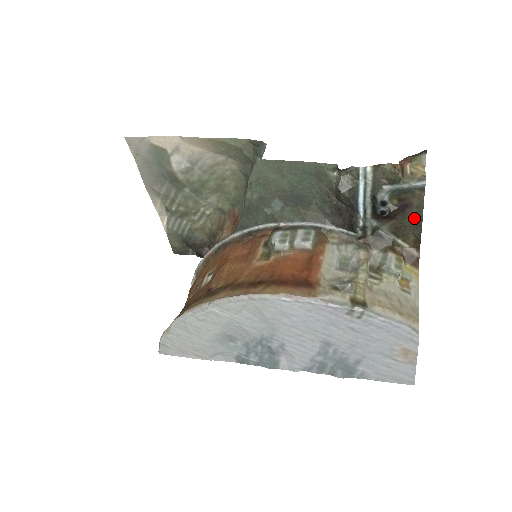
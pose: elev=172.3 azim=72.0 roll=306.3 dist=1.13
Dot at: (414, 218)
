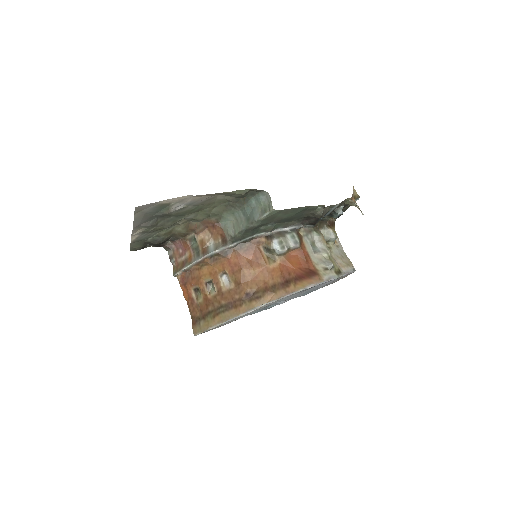
Dot at: (343, 210)
